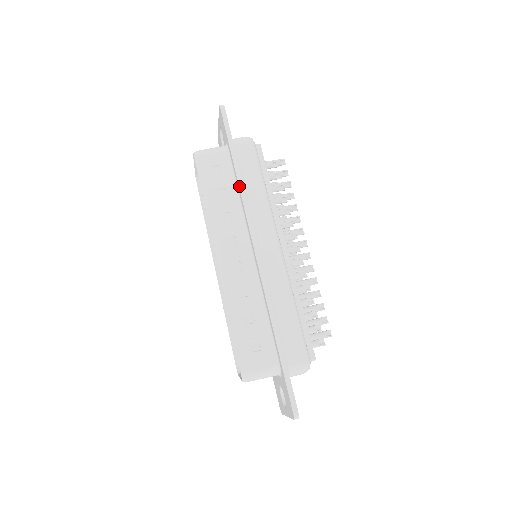
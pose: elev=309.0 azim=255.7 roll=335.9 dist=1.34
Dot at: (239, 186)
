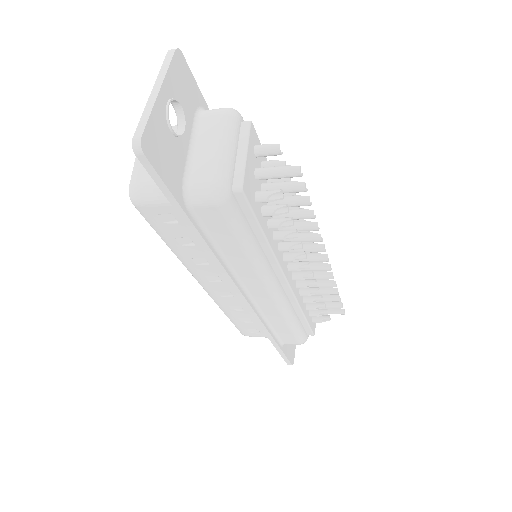
Dot at: occluded
